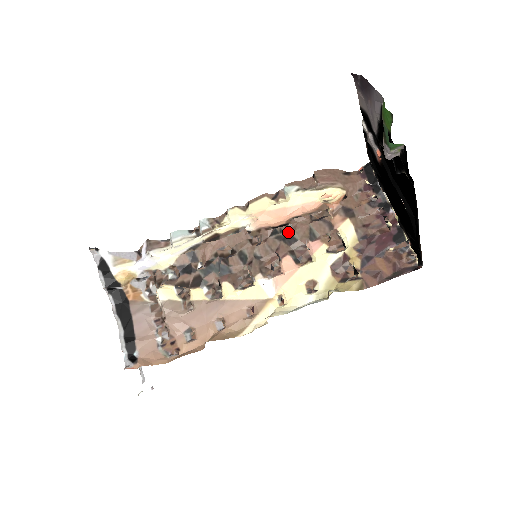
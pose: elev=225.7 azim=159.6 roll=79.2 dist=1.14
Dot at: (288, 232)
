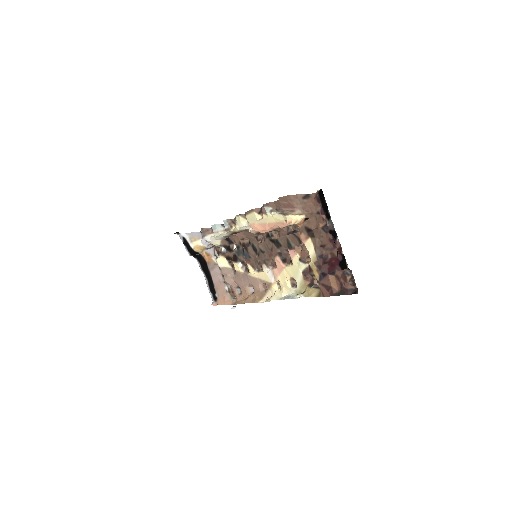
Dot at: (276, 237)
